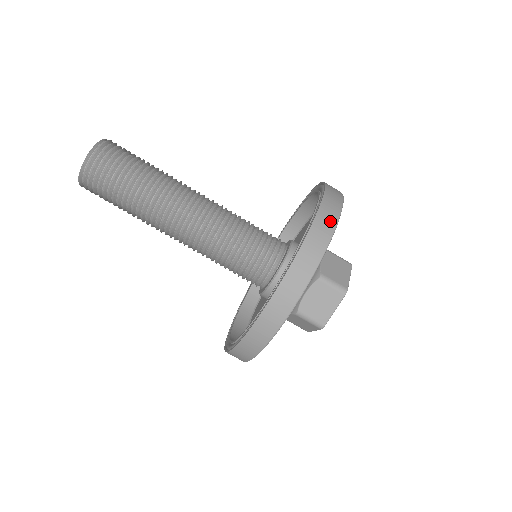
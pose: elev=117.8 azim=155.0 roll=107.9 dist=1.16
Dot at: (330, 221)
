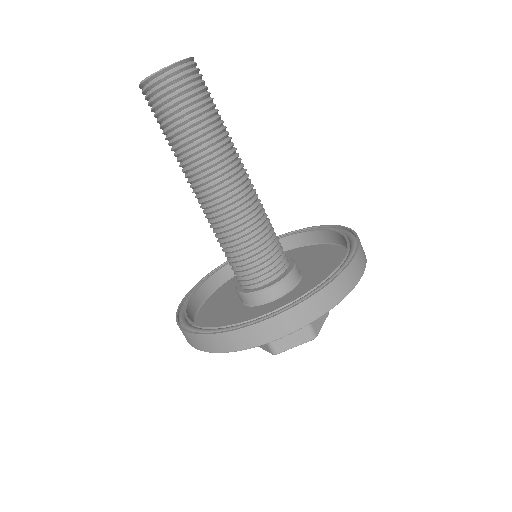
Dot at: occluded
